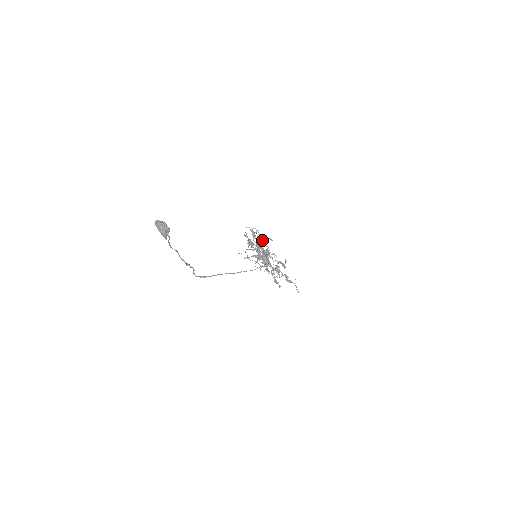
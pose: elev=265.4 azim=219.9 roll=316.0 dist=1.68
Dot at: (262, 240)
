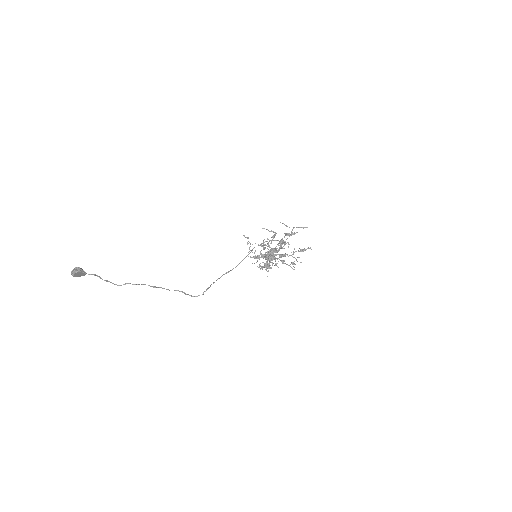
Dot at: occluded
